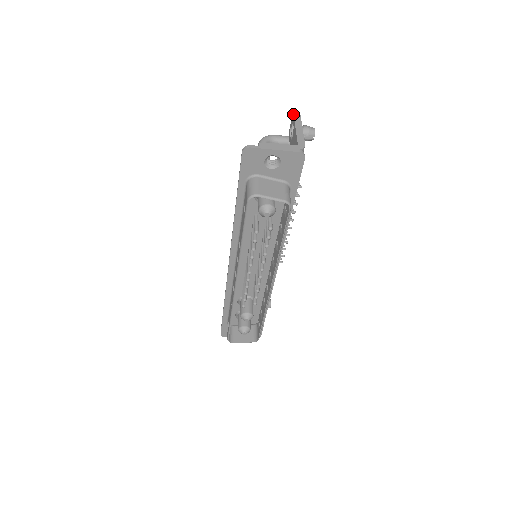
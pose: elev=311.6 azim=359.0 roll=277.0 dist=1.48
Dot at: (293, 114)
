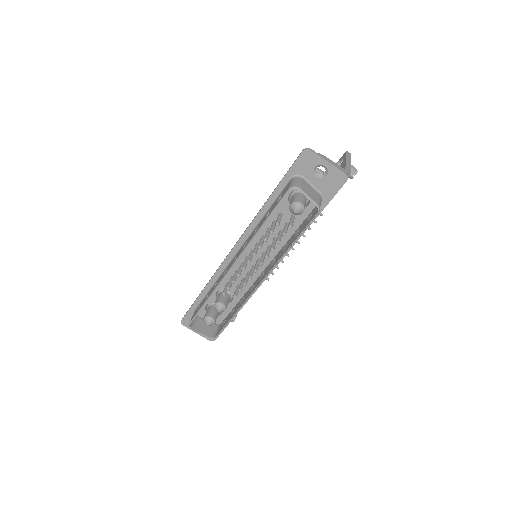
Dot at: (346, 152)
